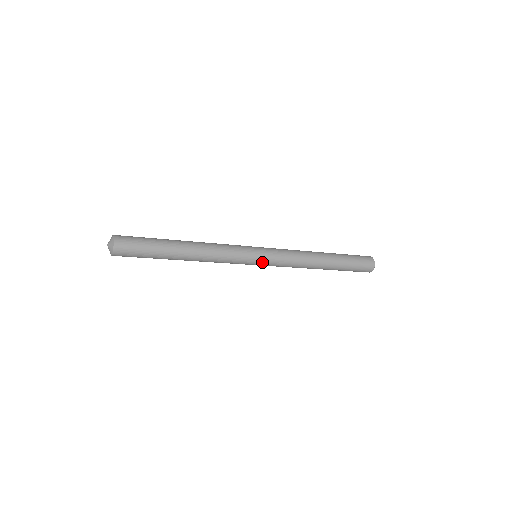
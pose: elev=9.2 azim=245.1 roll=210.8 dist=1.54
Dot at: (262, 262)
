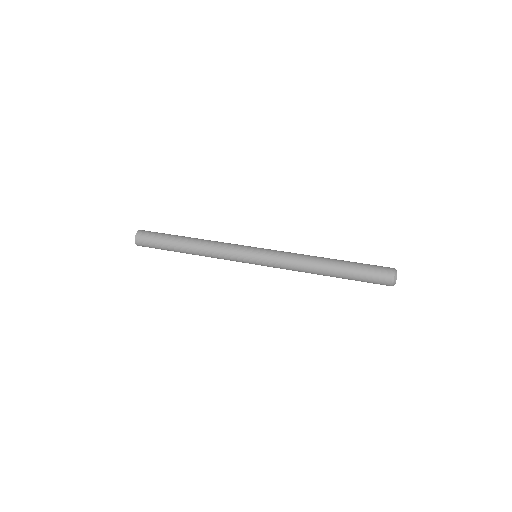
Dot at: (257, 263)
